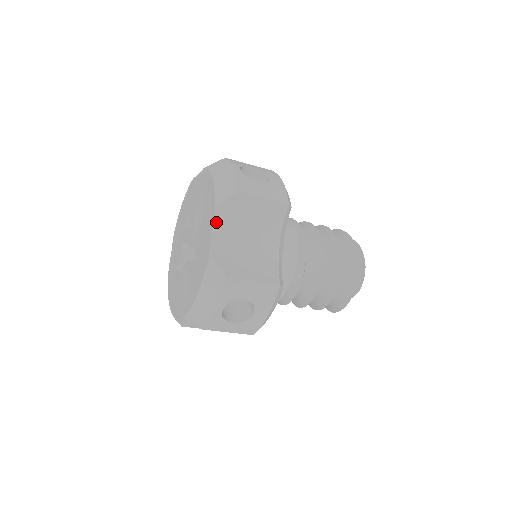
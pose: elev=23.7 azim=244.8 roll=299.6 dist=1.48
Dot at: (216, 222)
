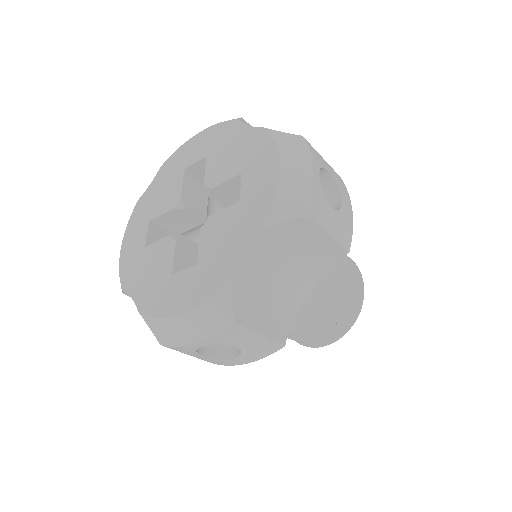
Dot at: (258, 242)
